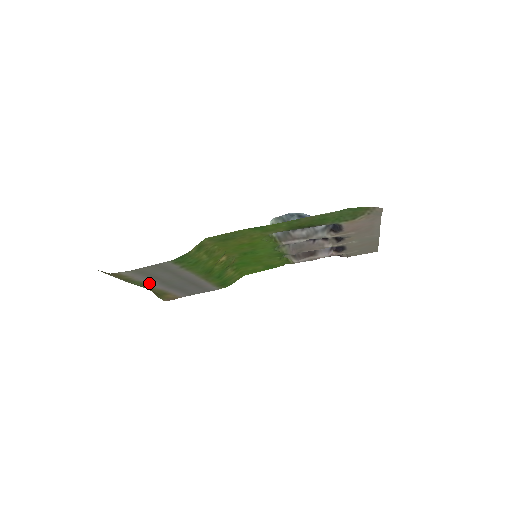
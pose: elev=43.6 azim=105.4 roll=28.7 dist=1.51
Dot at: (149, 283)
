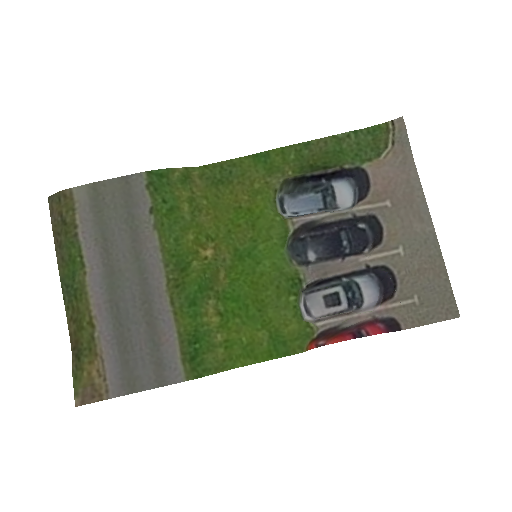
Dot at: (90, 267)
